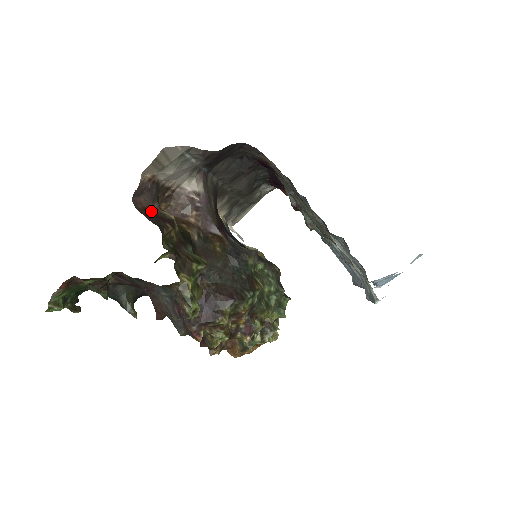
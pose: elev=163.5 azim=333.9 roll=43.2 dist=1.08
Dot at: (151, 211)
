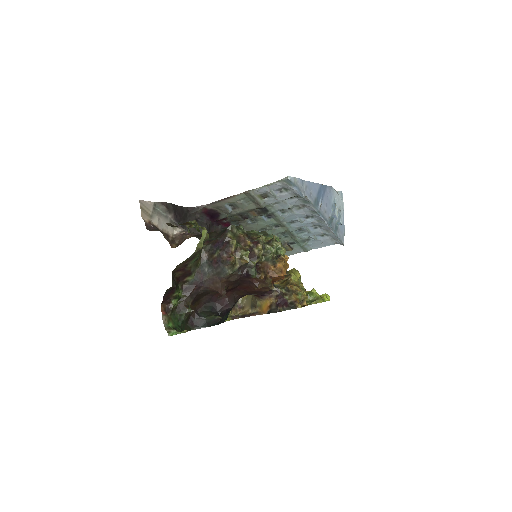
Dot at: occluded
